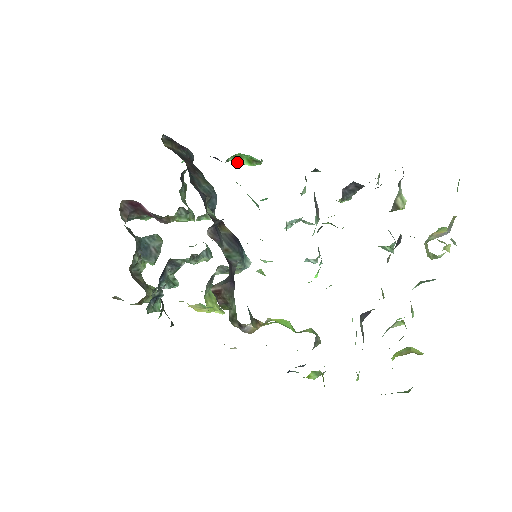
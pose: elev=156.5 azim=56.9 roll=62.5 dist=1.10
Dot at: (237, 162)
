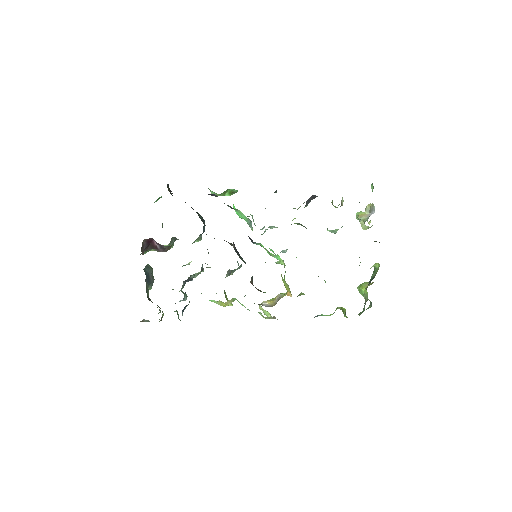
Dot at: occluded
